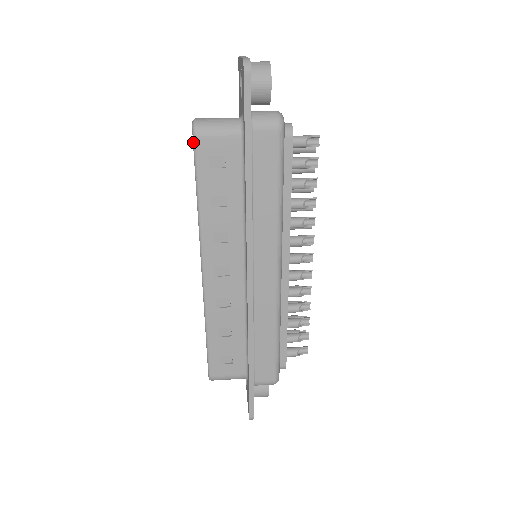
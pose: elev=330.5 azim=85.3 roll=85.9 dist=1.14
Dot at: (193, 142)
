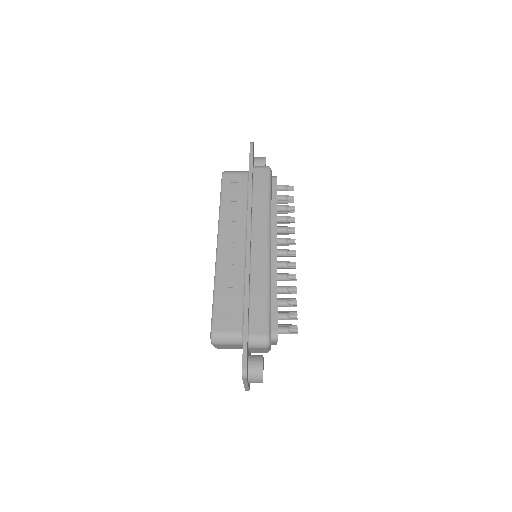
Dot at: (222, 177)
